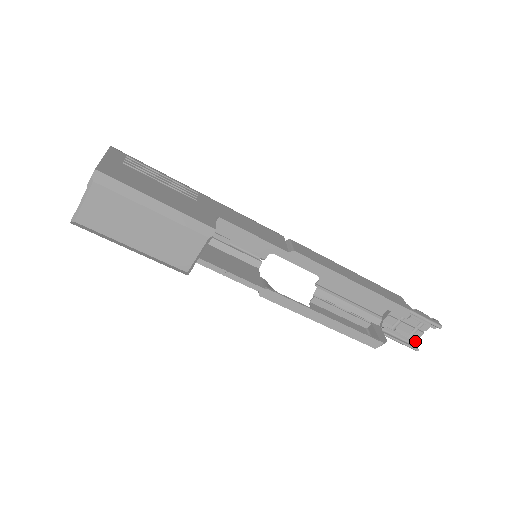
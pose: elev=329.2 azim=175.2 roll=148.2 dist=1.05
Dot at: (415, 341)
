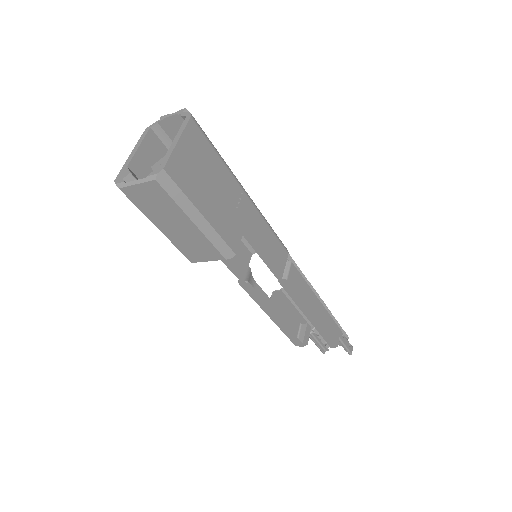
Dot at: (327, 348)
